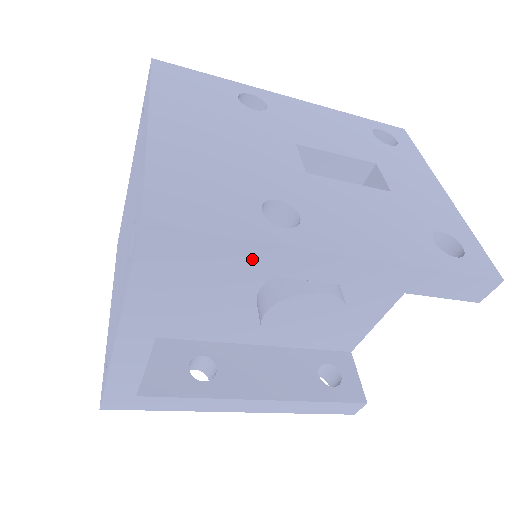
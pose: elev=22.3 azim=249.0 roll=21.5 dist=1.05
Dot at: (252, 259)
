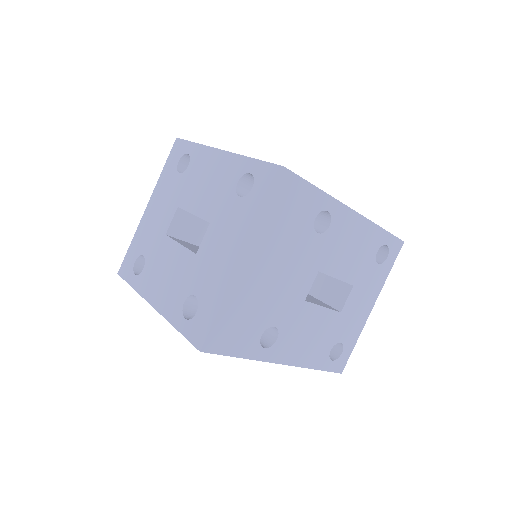
Dot at: occluded
